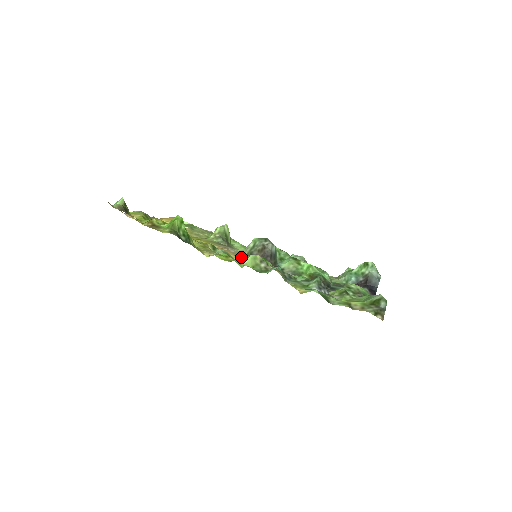
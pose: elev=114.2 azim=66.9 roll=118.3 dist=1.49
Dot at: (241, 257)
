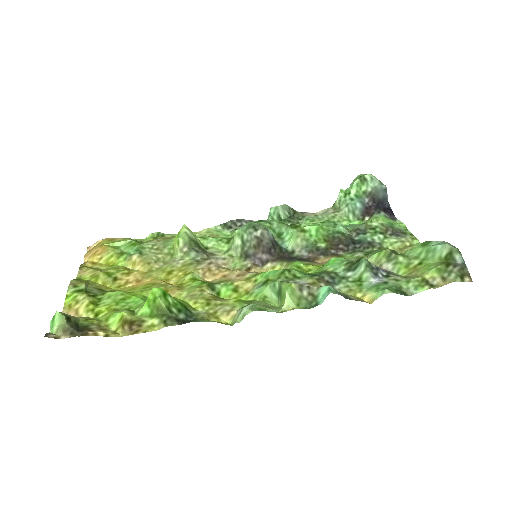
Dot at: (251, 279)
